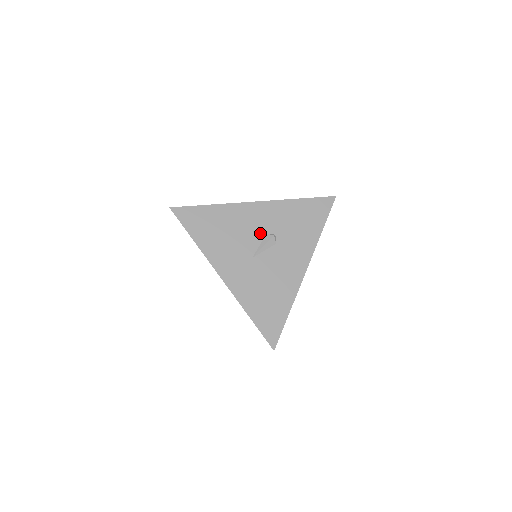
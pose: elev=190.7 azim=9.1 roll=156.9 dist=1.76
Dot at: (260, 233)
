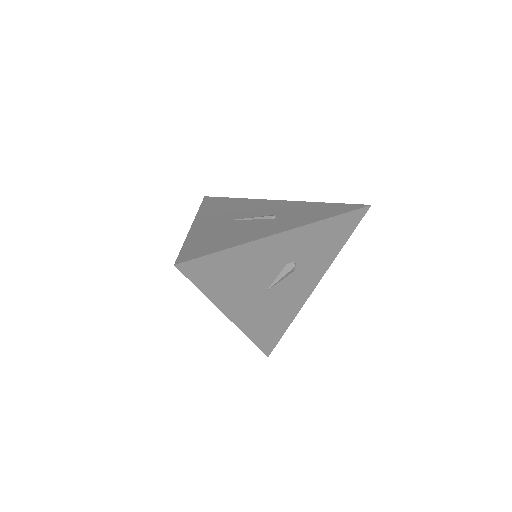
Dot at: (280, 265)
